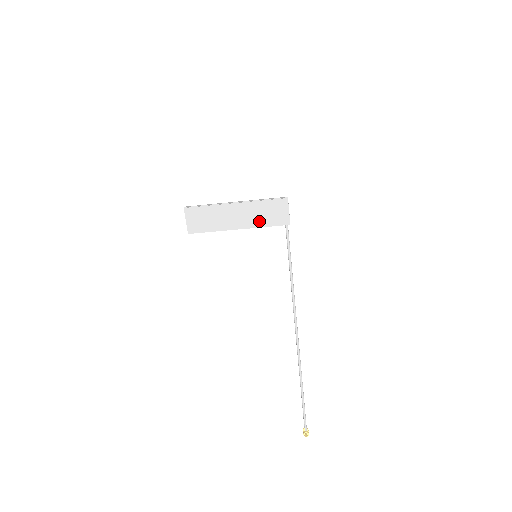
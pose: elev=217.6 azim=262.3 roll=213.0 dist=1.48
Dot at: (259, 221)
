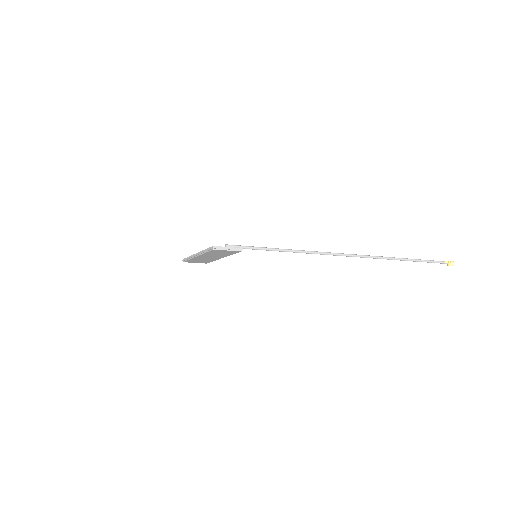
Dot at: (224, 255)
